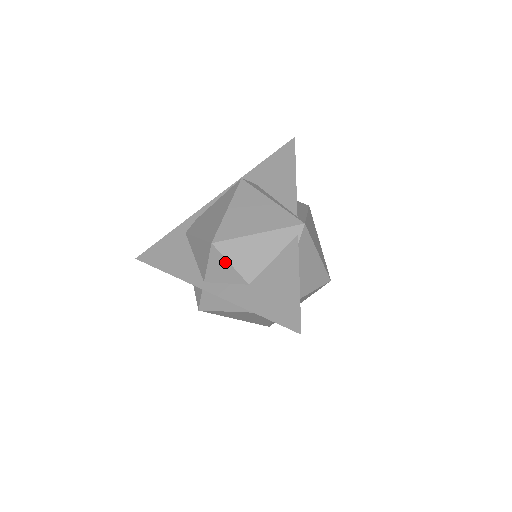
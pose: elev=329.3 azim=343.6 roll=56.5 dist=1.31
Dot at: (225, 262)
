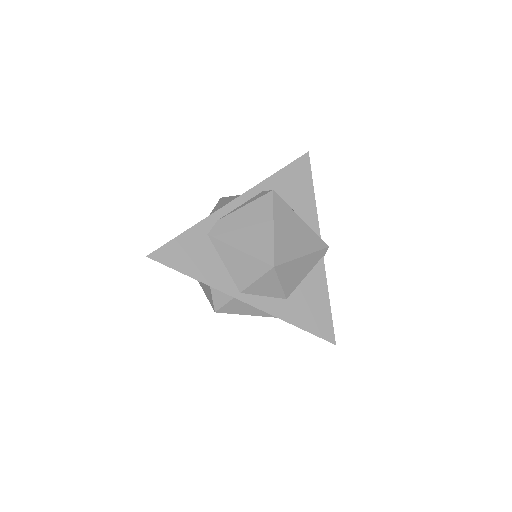
Dot at: (276, 282)
